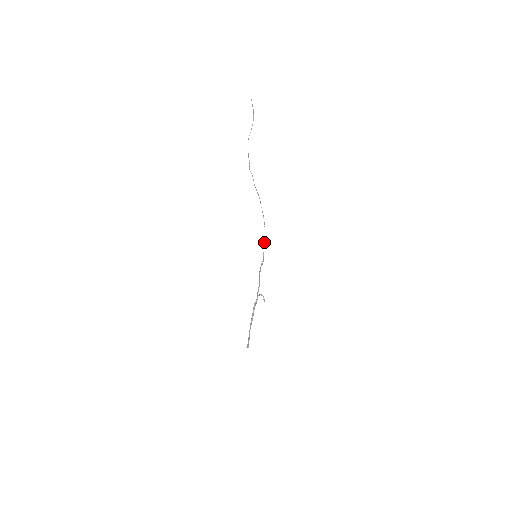
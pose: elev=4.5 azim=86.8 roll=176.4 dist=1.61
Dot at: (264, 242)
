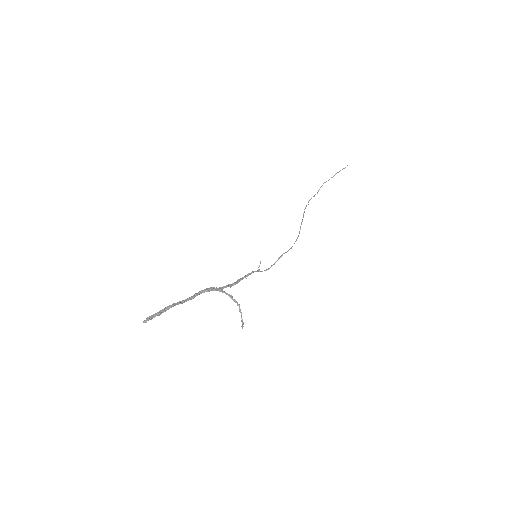
Dot at: (282, 255)
